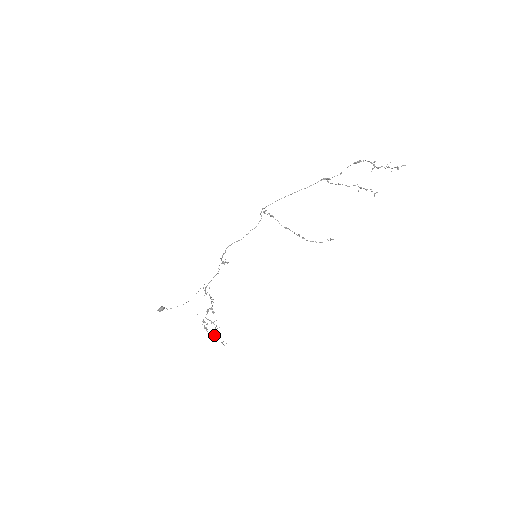
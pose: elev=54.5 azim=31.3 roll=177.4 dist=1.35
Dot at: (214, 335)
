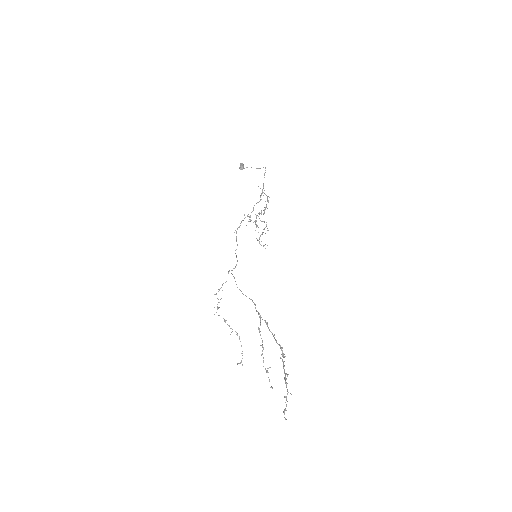
Dot at: occluded
